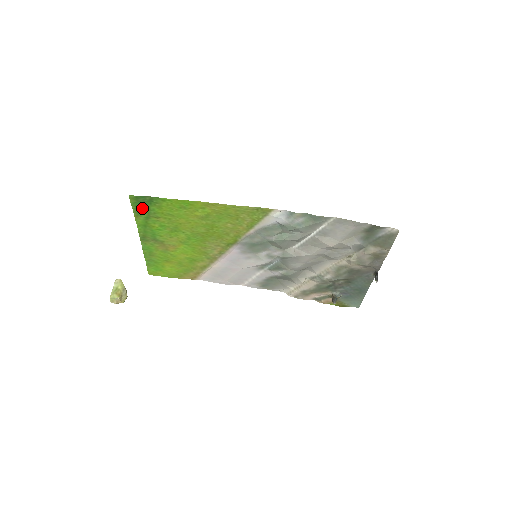
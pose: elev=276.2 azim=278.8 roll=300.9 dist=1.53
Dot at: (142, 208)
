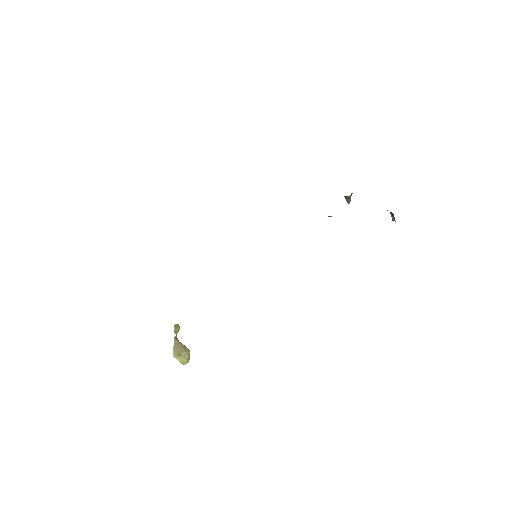
Dot at: occluded
